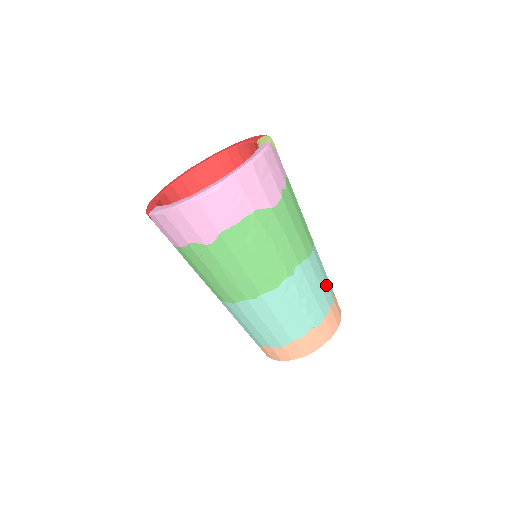
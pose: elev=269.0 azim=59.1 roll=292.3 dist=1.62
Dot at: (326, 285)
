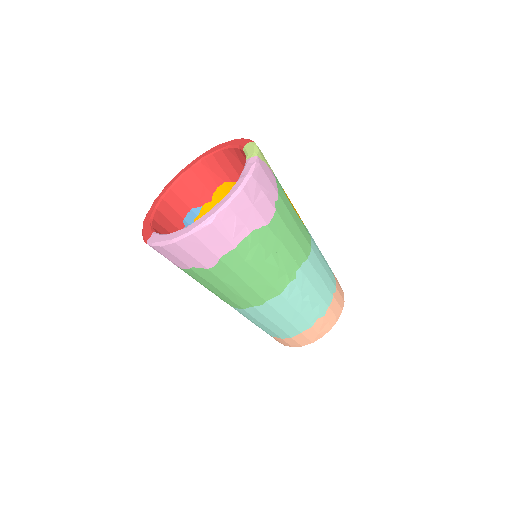
Dot at: (327, 276)
